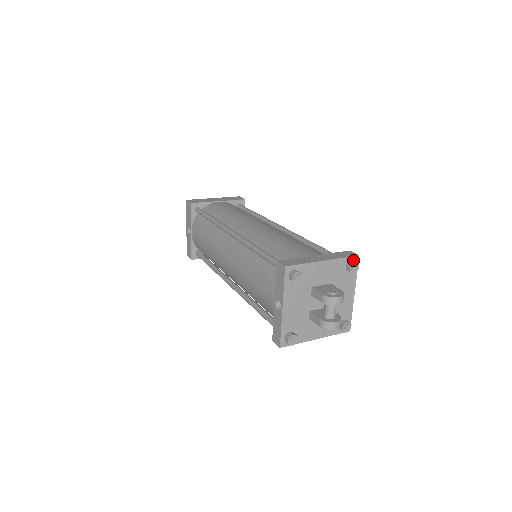
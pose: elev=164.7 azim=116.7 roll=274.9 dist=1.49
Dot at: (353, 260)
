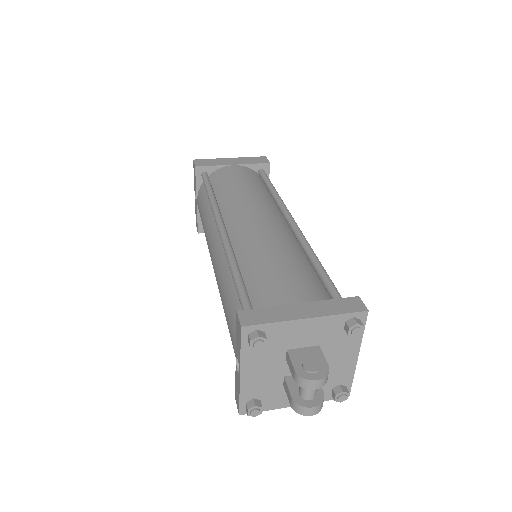
Dot at: (357, 316)
